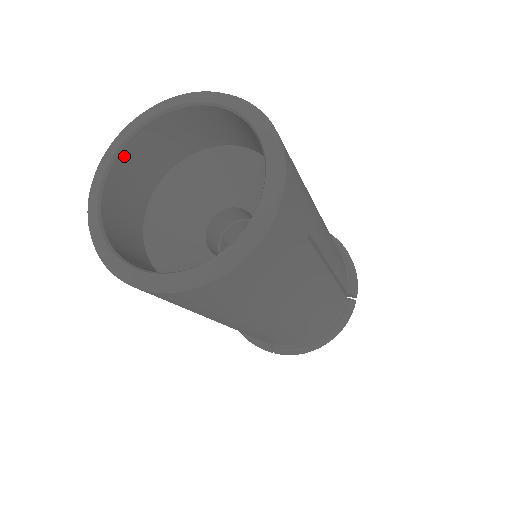
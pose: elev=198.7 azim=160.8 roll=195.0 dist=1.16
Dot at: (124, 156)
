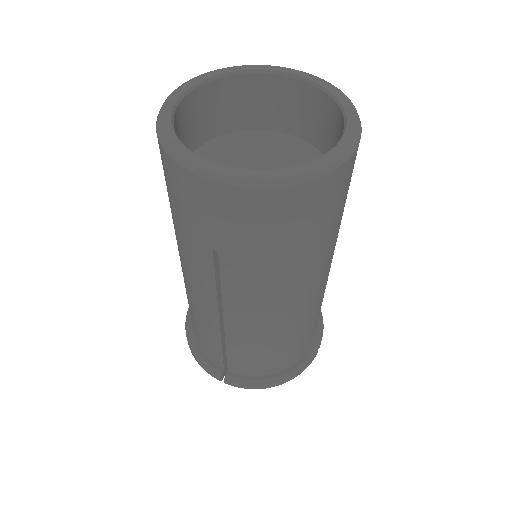
Dot at: (204, 91)
